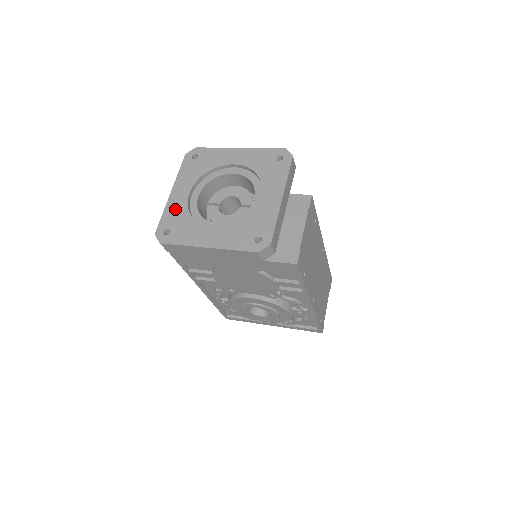
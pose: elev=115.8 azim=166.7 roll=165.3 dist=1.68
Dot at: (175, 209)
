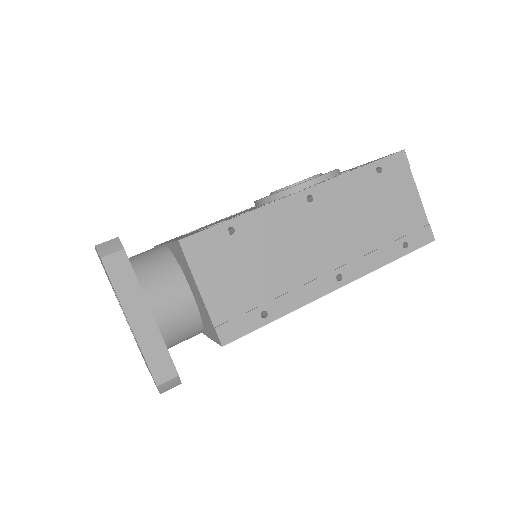
Dot at: occluded
